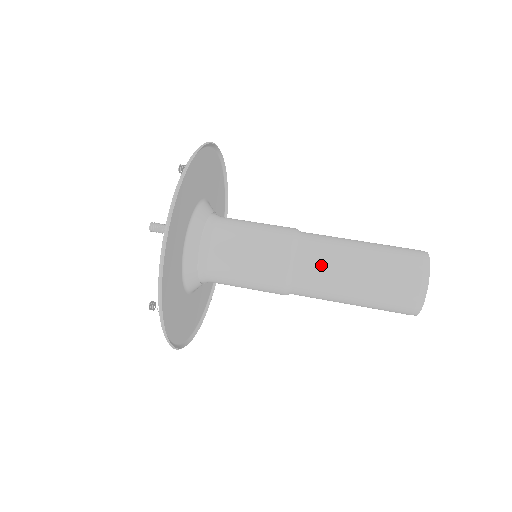
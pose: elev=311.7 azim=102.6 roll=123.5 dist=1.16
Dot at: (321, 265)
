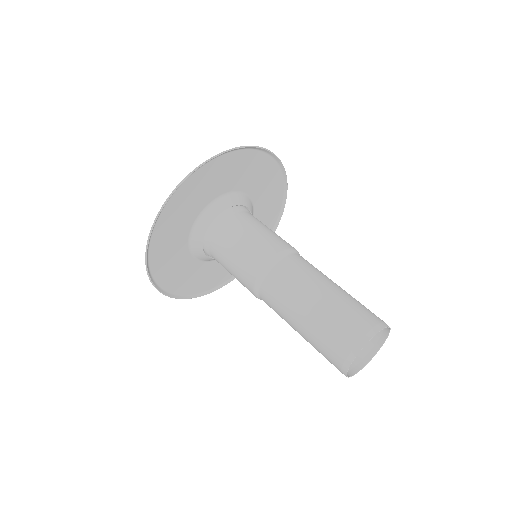
Dot at: (291, 278)
